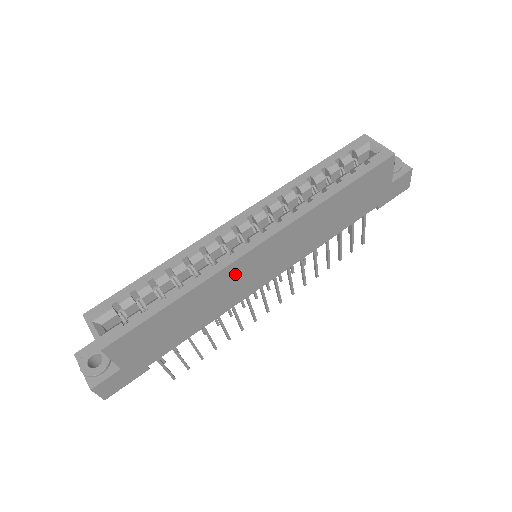
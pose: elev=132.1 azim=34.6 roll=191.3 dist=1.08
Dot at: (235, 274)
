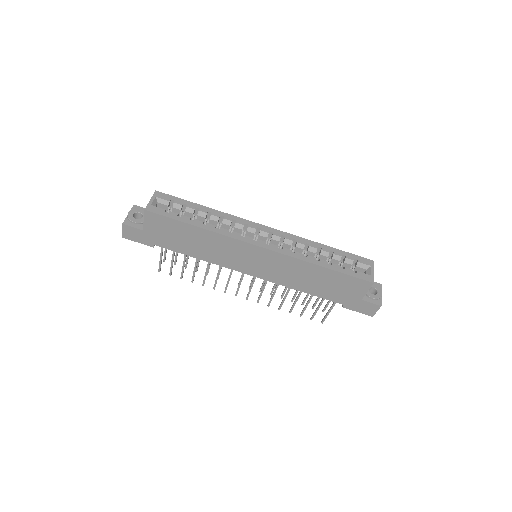
Dot at: (234, 248)
